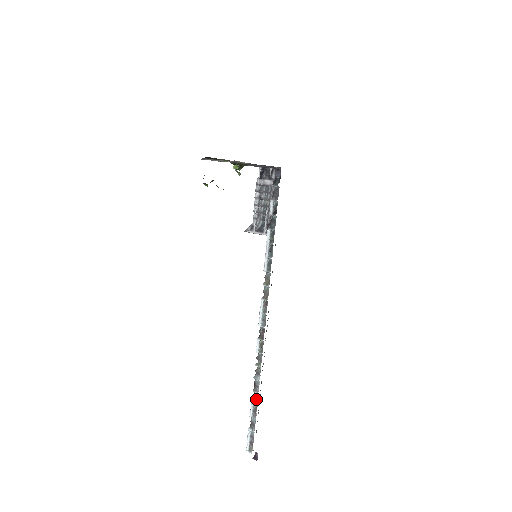
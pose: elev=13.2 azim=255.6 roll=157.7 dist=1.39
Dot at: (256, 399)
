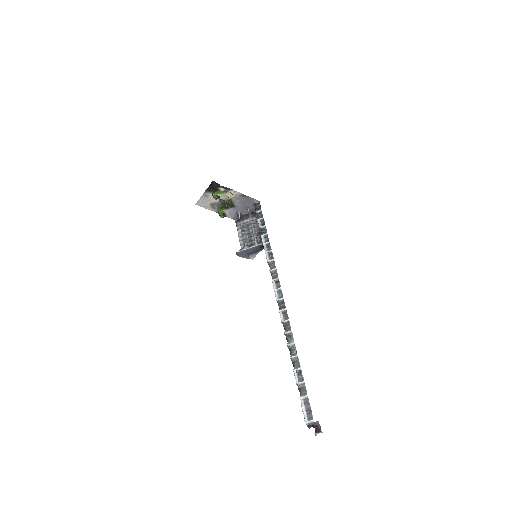
Dot at: (297, 362)
